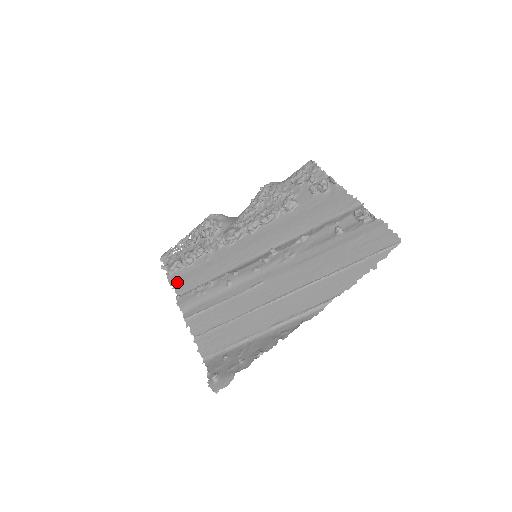
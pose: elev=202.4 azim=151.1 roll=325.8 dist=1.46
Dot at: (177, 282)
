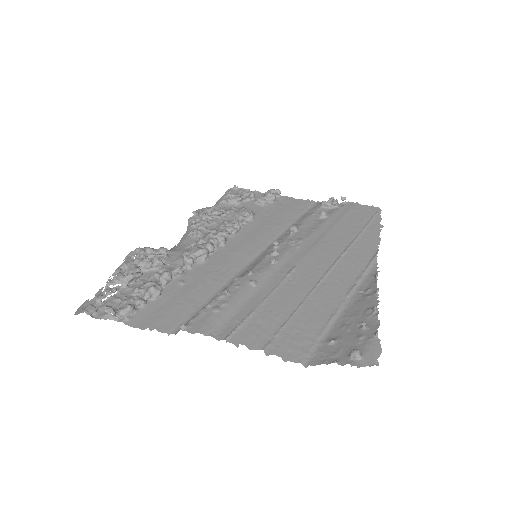
Dot at: (153, 321)
